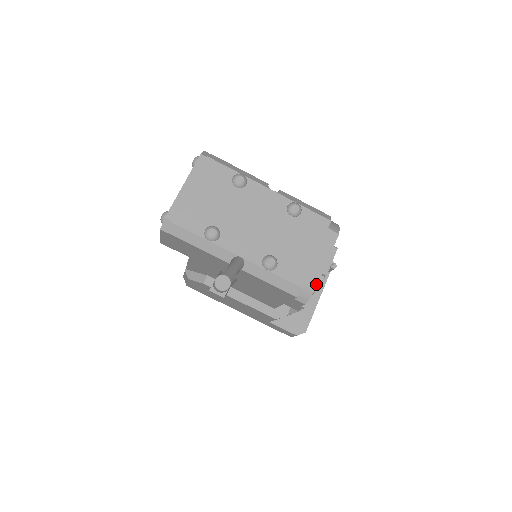
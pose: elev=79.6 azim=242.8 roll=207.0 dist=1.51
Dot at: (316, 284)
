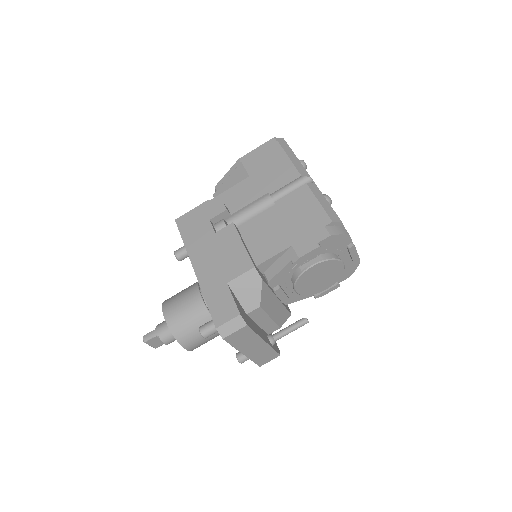
Dot at: occluded
